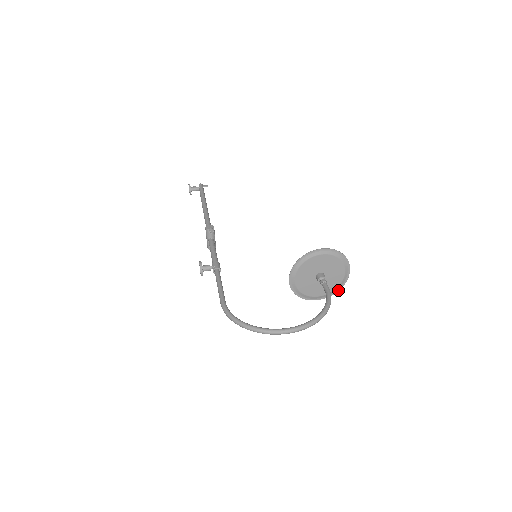
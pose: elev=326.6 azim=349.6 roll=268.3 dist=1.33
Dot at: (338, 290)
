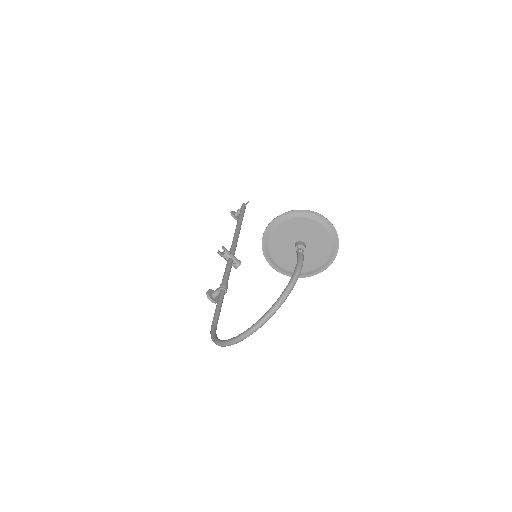
Dot at: (337, 248)
